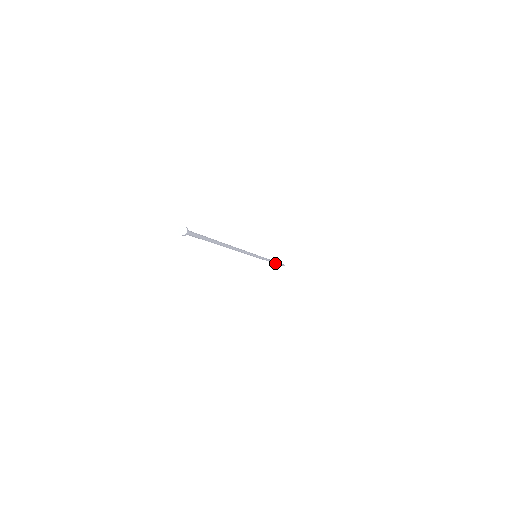
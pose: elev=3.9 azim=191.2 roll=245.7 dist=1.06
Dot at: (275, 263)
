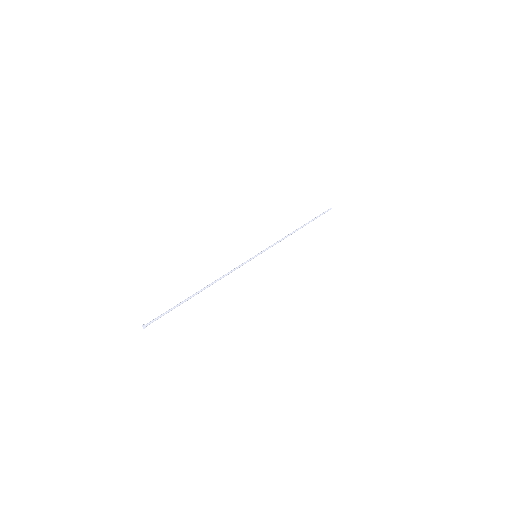
Dot at: occluded
